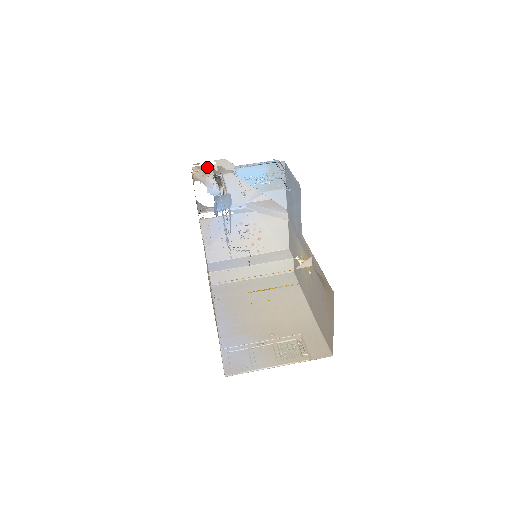
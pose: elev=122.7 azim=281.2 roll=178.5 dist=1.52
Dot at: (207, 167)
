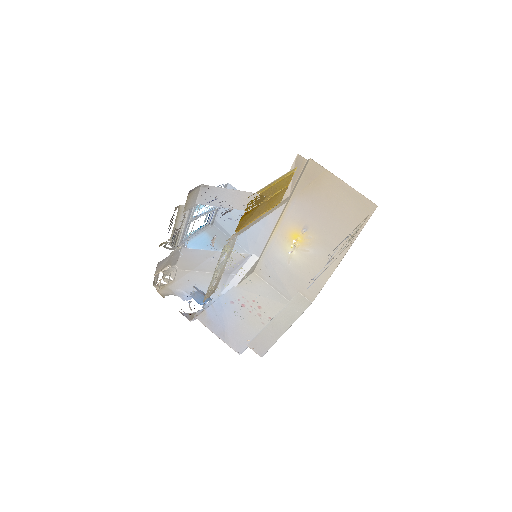
Dot at: (166, 281)
